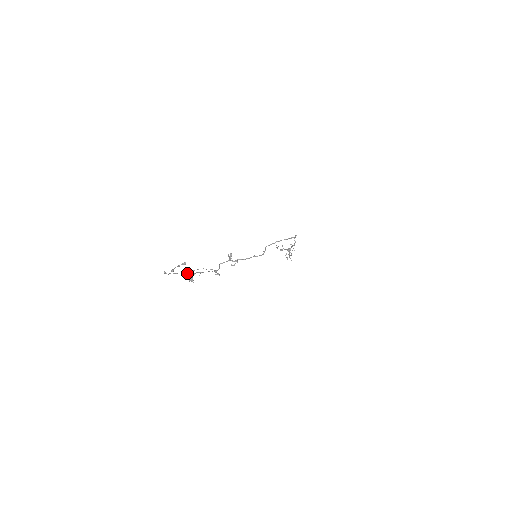
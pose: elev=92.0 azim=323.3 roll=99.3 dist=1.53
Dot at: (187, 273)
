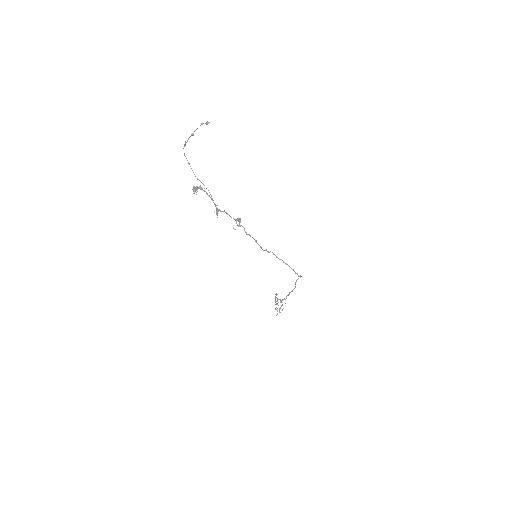
Dot at: occluded
